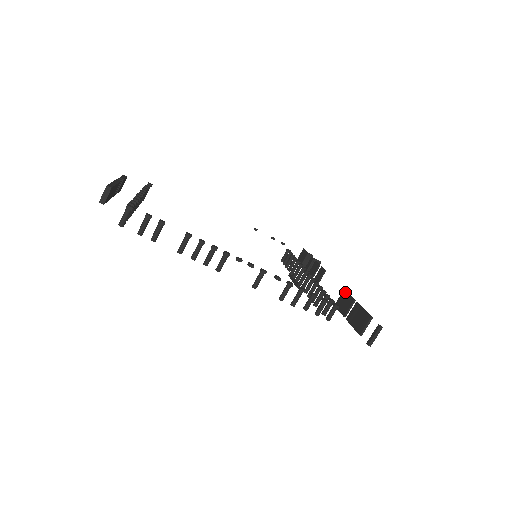
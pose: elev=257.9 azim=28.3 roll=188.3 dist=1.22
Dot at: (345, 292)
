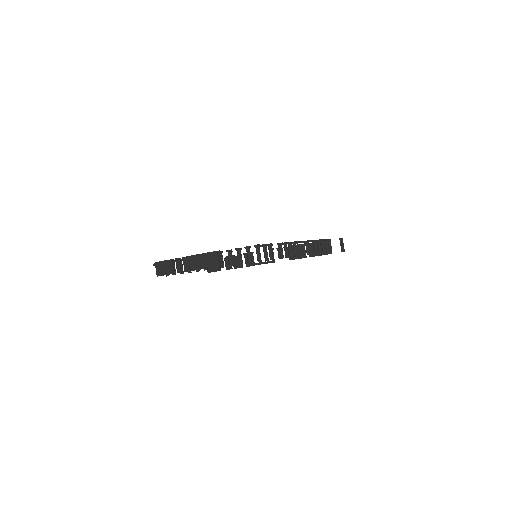
Dot at: occluded
